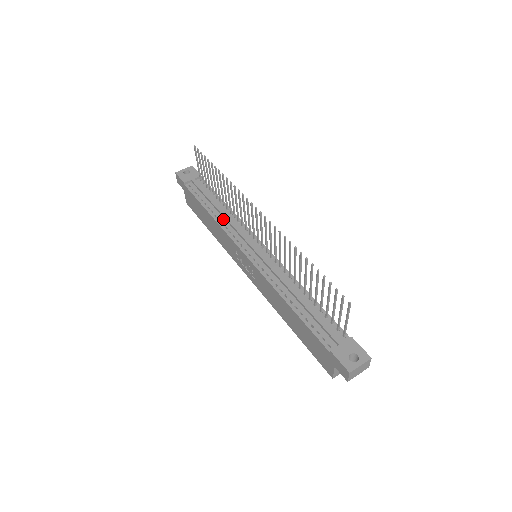
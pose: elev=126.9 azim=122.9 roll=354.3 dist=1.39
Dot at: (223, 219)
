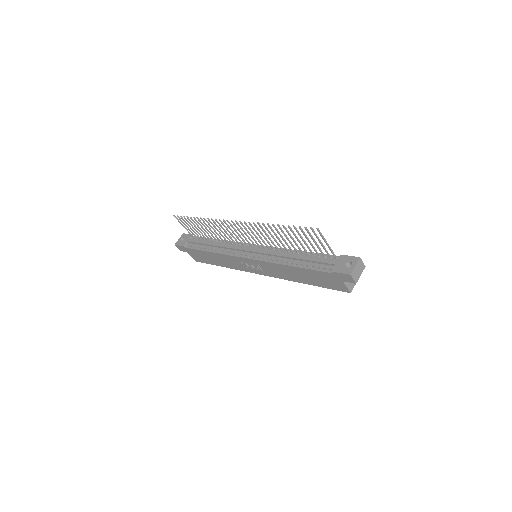
Dot at: (221, 249)
